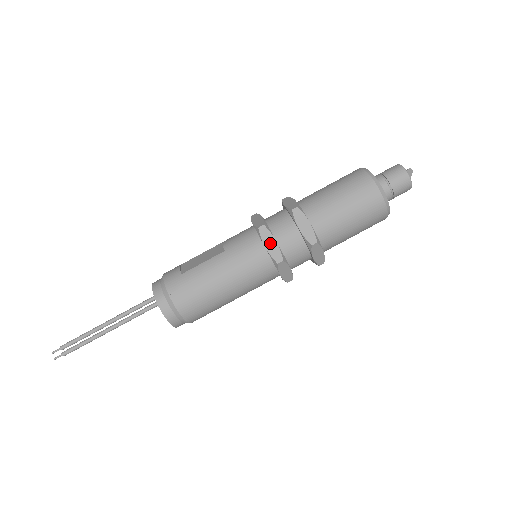
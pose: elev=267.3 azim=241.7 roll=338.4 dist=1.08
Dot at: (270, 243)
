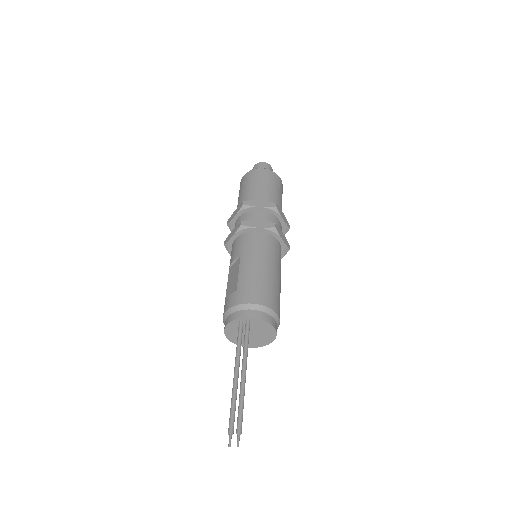
Dot at: (257, 224)
